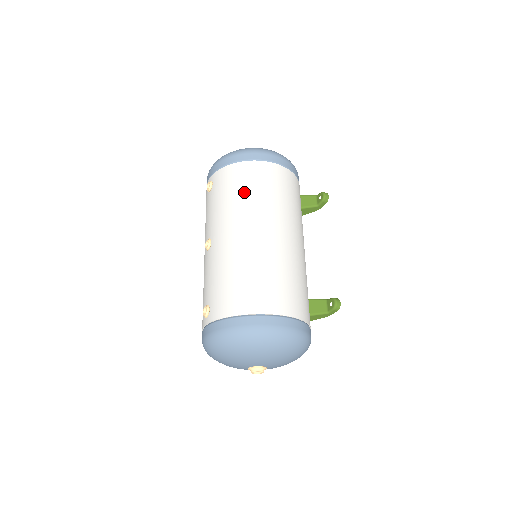
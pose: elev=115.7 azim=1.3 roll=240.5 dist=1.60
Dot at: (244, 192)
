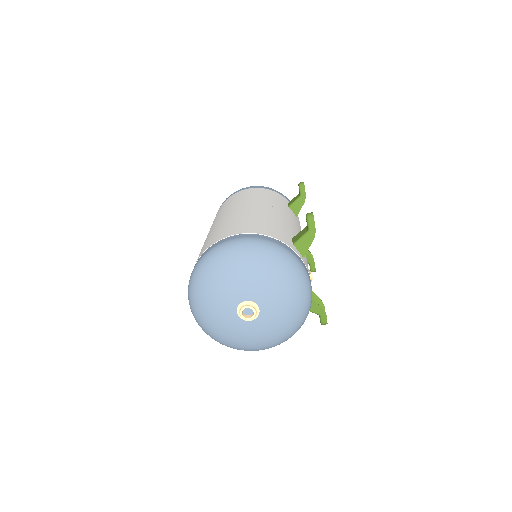
Dot at: (219, 212)
